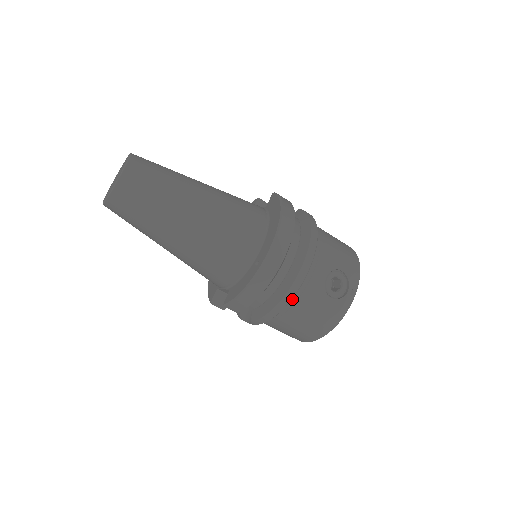
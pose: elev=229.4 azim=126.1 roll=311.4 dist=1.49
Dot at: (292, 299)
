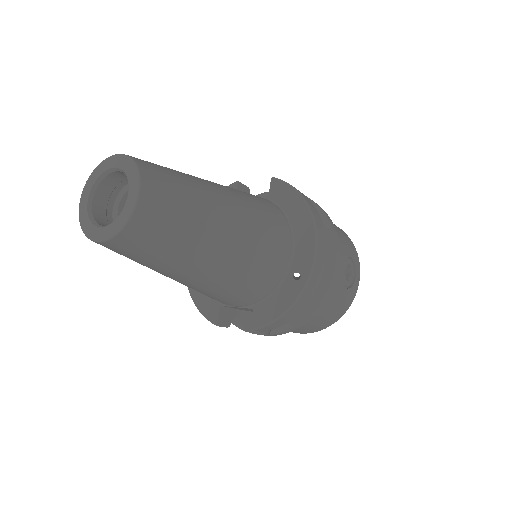
Dot at: occluded
